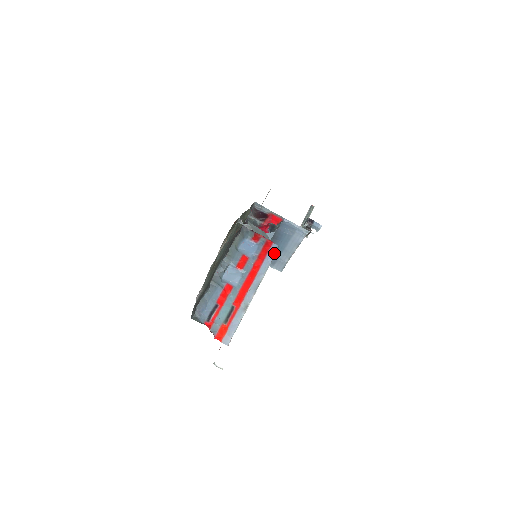
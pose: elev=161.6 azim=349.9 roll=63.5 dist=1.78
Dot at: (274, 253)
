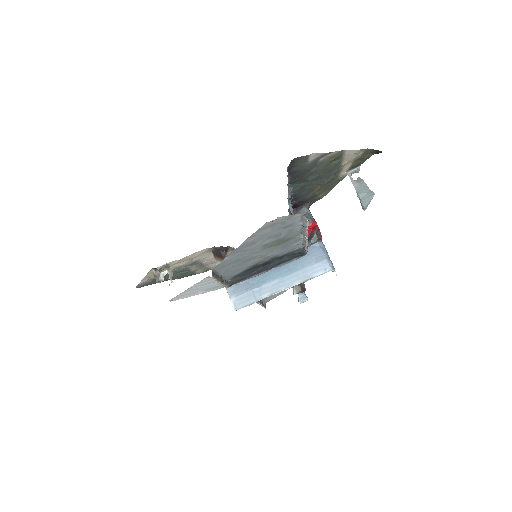
Dot at: occluded
